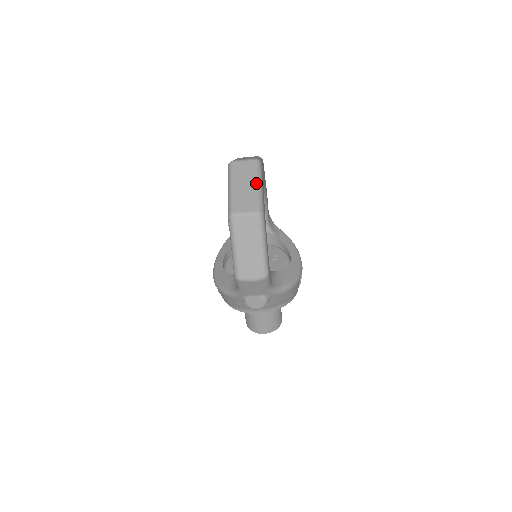
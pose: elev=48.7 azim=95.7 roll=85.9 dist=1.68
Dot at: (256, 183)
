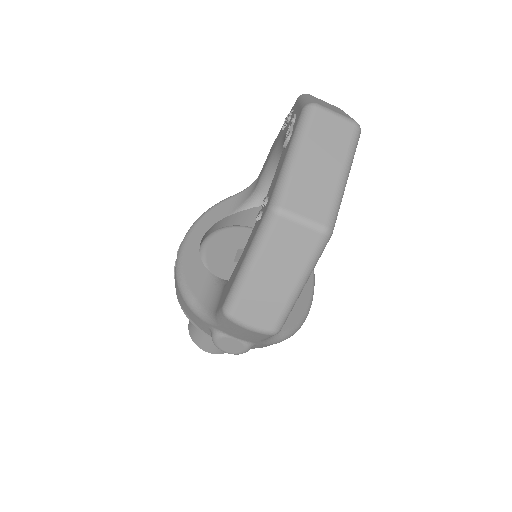
Dot at: (342, 169)
